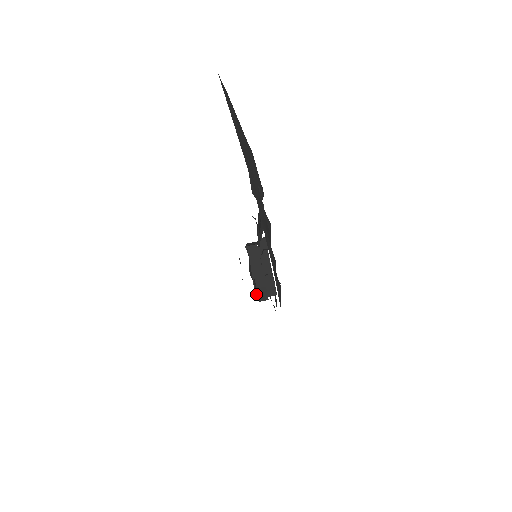
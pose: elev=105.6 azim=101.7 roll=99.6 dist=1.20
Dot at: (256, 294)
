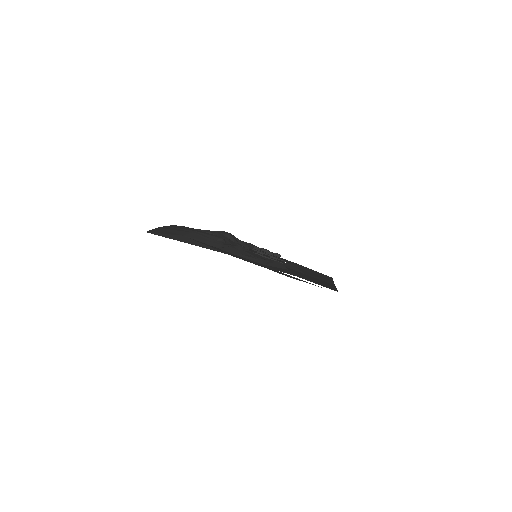
Dot at: occluded
